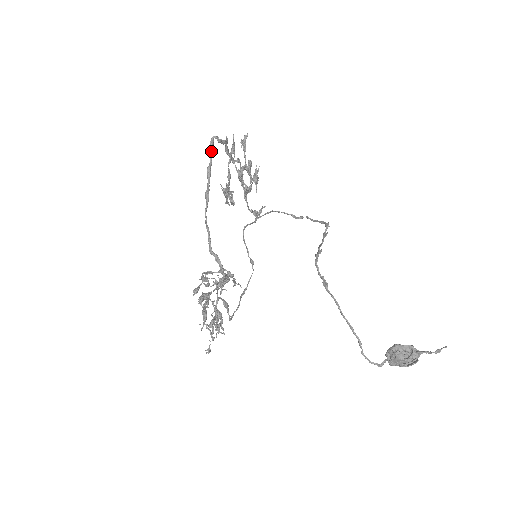
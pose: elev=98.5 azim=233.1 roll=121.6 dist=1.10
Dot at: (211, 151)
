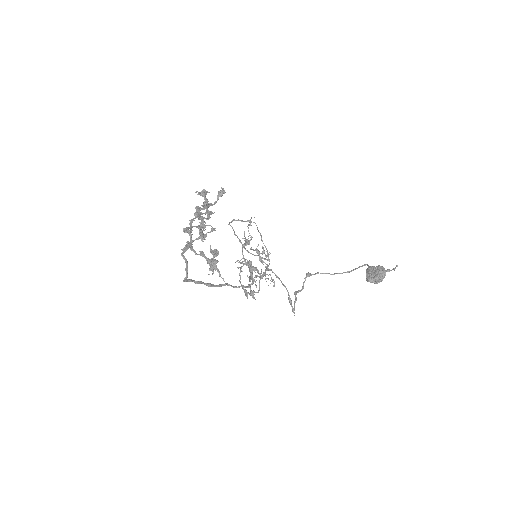
Dot at: (189, 281)
